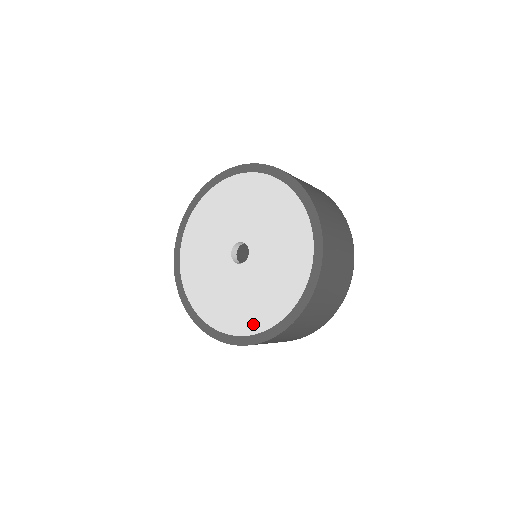
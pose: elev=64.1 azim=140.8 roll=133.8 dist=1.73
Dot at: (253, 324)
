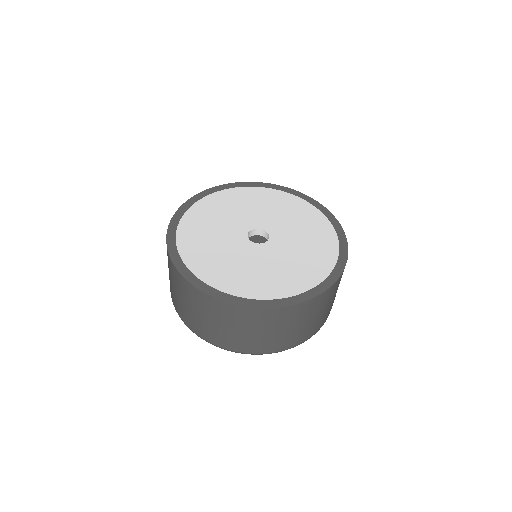
Dot at: (223, 282)
